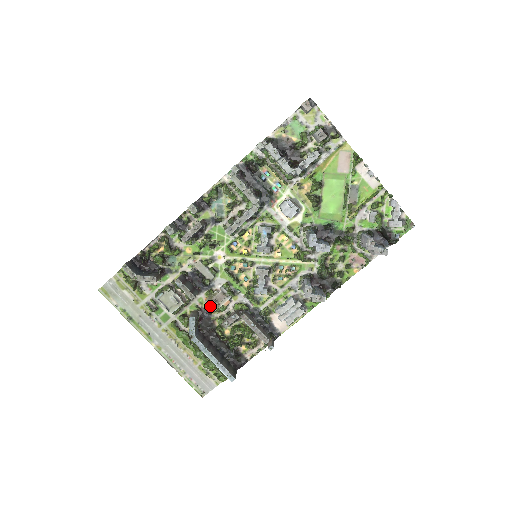
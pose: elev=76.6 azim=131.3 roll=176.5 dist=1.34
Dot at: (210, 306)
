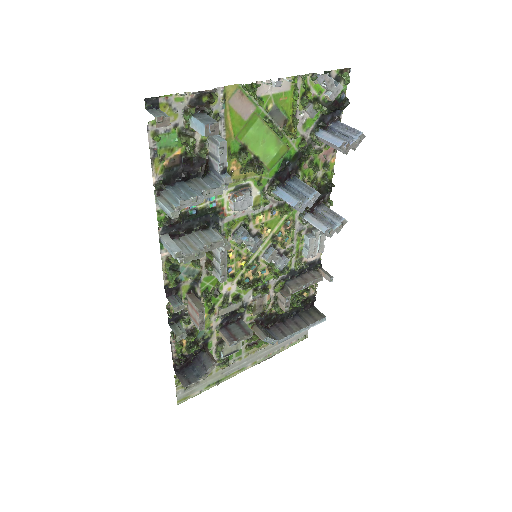
Dot at: (260, 313)
